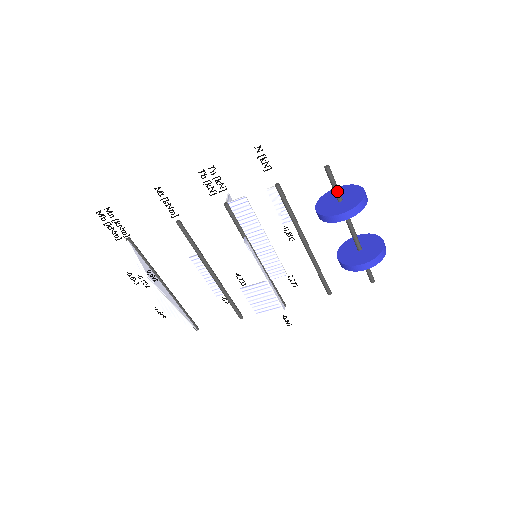
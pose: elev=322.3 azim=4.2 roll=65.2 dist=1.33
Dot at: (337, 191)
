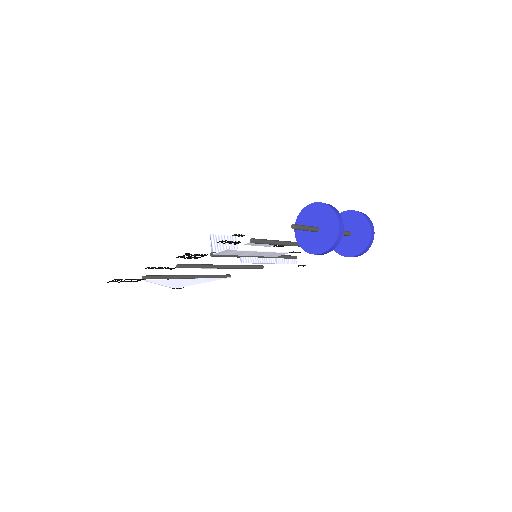
Dot at: (311, 231)
